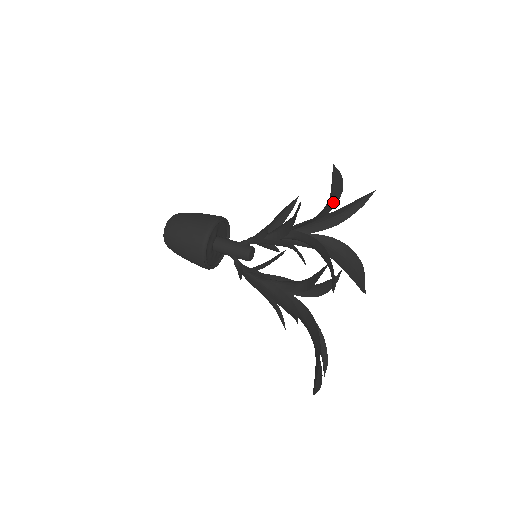
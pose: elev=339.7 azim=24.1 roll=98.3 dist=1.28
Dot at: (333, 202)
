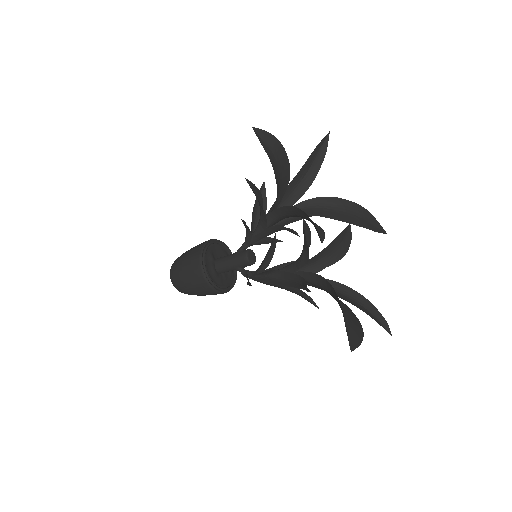
Dot at: (283, 163)
